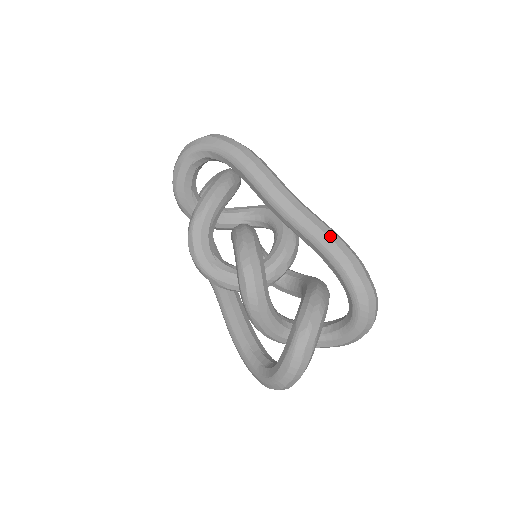
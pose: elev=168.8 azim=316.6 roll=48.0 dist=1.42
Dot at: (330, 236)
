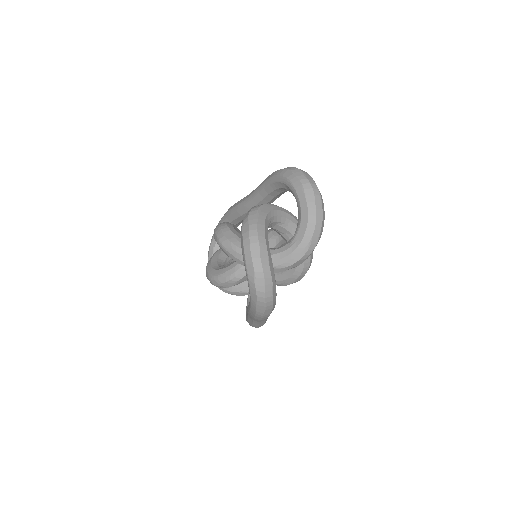
Dot at: occluded
